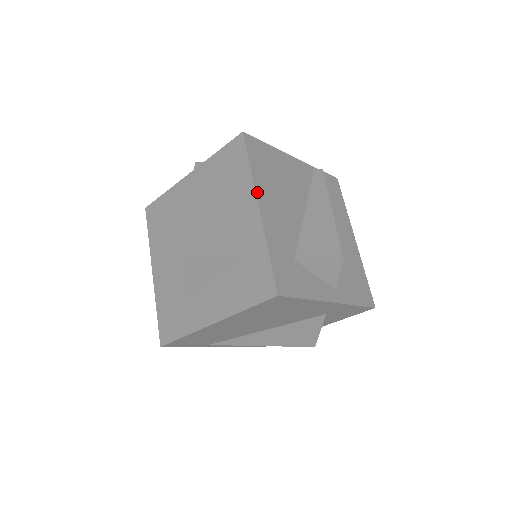
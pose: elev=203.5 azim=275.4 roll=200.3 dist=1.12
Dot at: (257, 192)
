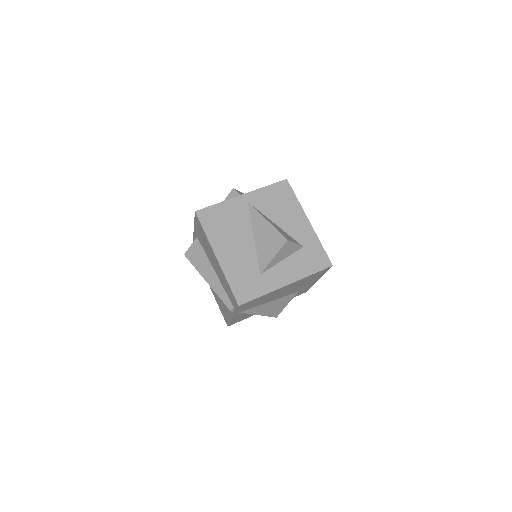
Dot at: (304, 213)
